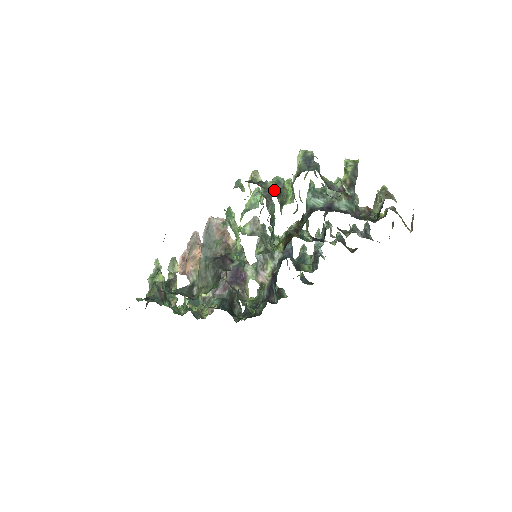
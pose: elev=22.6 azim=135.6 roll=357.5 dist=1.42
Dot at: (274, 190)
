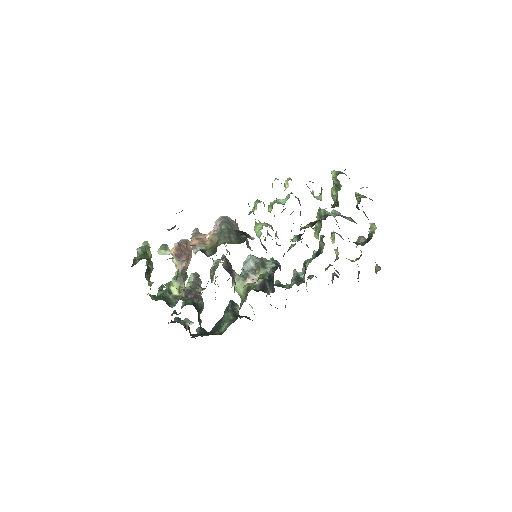
Dot at: occluded
